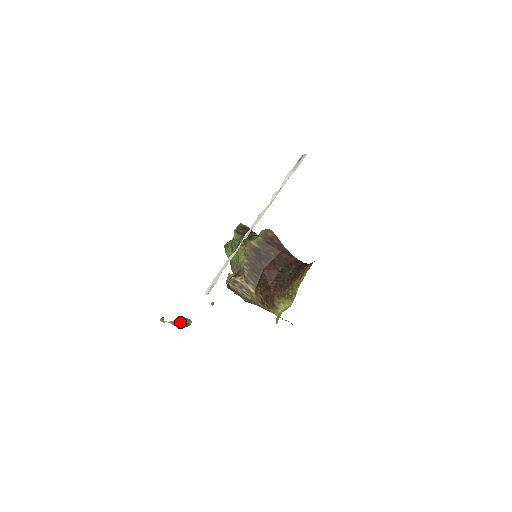
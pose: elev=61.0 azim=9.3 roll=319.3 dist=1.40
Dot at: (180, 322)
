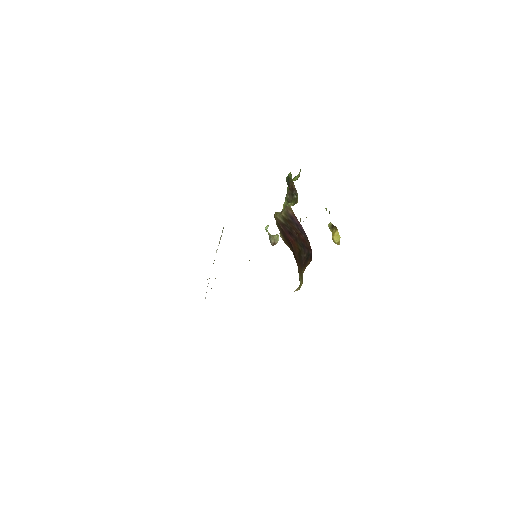
Dot at: (271, 239)
